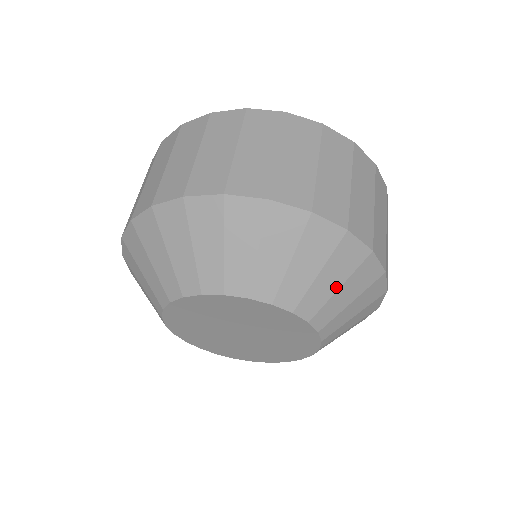
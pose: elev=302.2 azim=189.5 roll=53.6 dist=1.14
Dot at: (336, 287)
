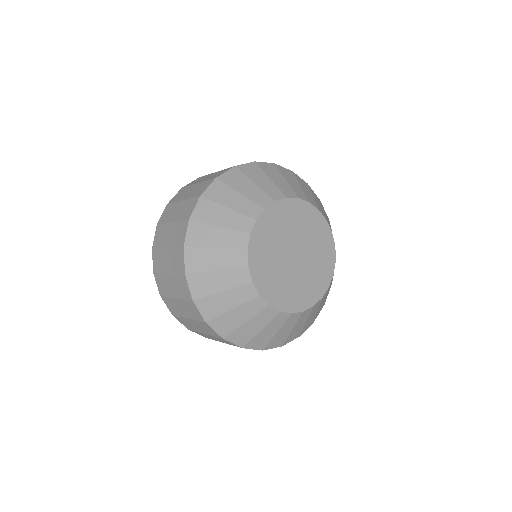
Dot at: (299, 186)
